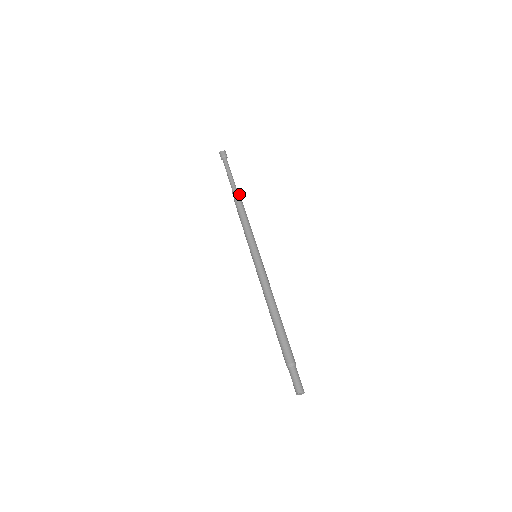
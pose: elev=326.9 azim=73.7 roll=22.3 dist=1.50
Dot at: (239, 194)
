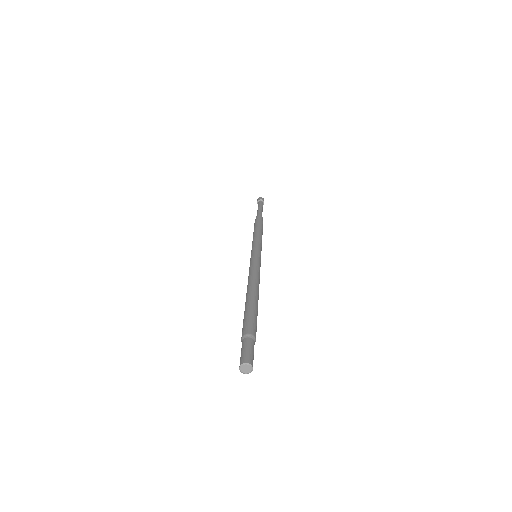
Dot at: (262, 219)
